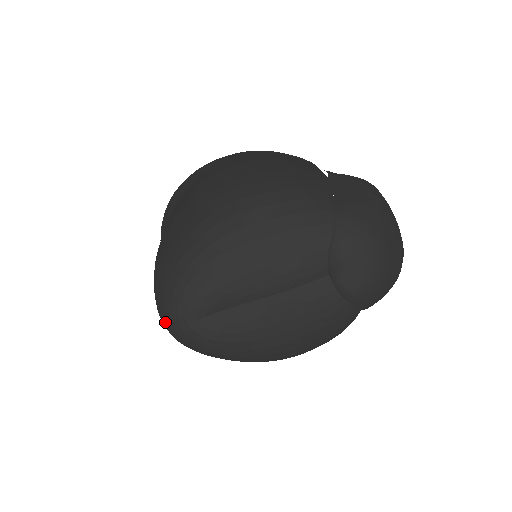
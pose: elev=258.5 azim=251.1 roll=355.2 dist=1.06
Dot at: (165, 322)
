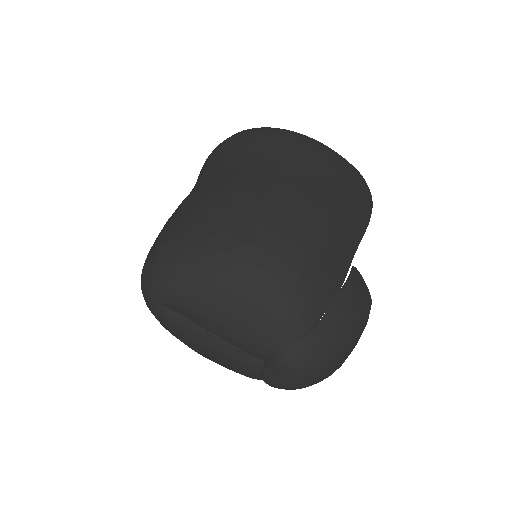
Dot at: (142, 279)
